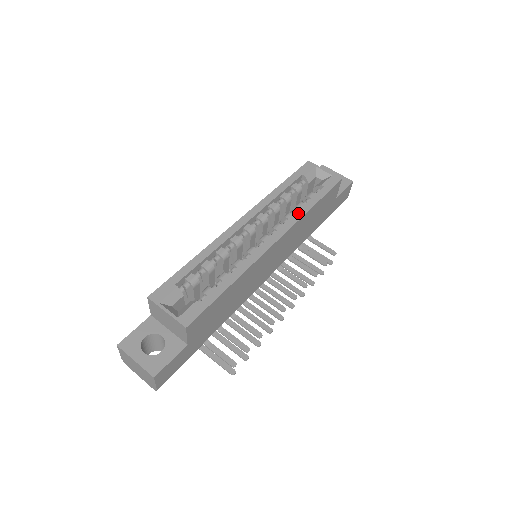
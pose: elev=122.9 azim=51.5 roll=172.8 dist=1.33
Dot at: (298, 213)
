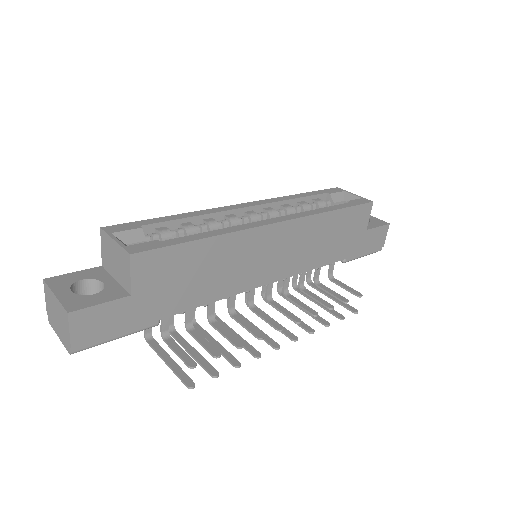
Dot at: (313, 211)
